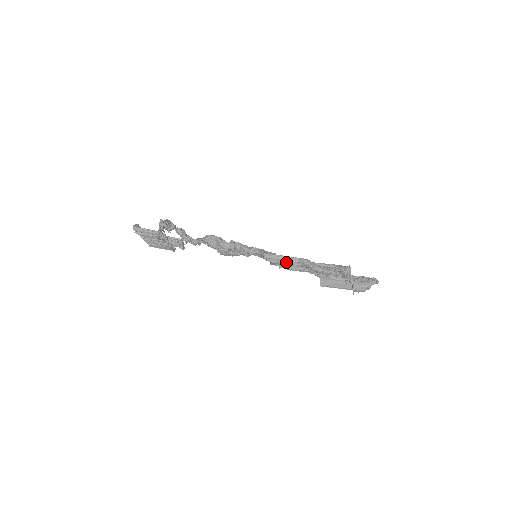
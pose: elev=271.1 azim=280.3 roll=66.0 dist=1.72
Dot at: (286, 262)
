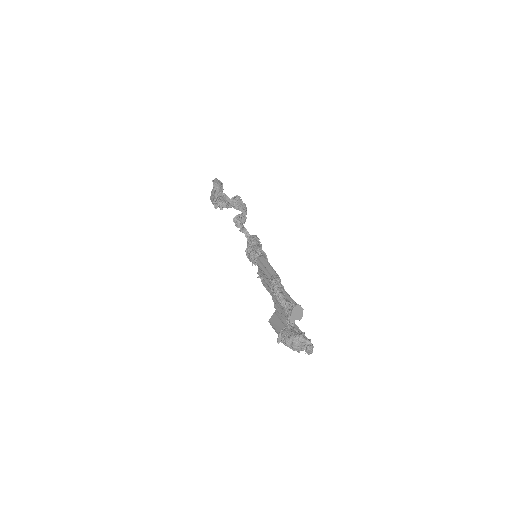
Dot at: (265, 270)
